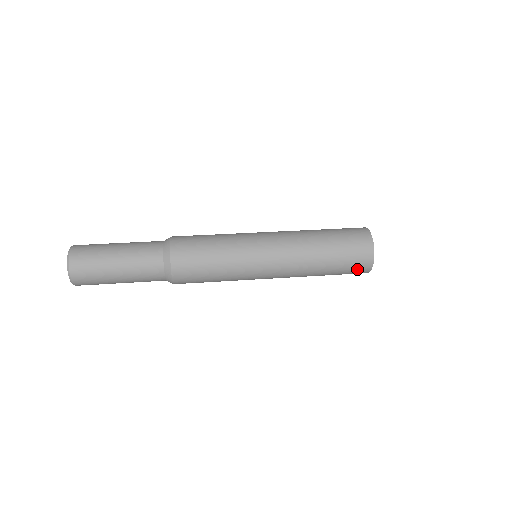
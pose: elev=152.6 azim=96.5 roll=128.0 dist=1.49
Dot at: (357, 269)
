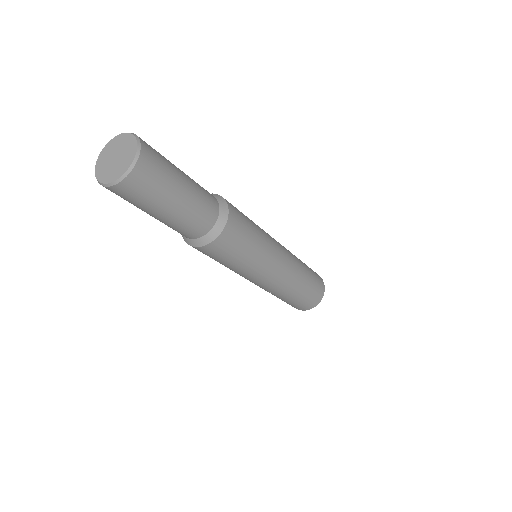
Dot at: (304, 306)
